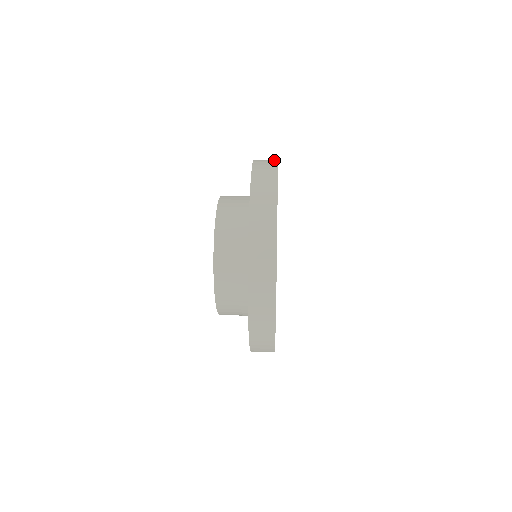
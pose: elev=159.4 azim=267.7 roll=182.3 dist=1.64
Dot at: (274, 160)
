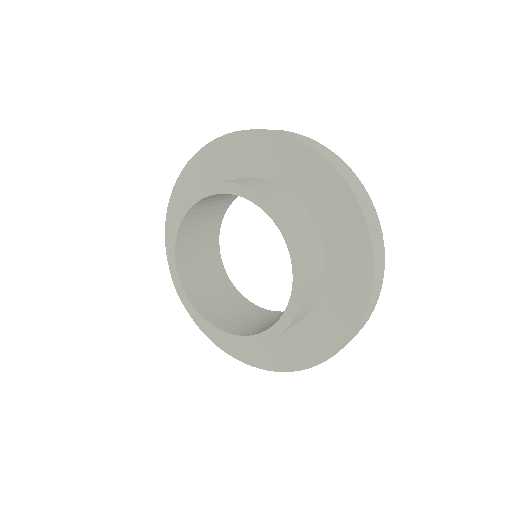
Dot at: occluded
